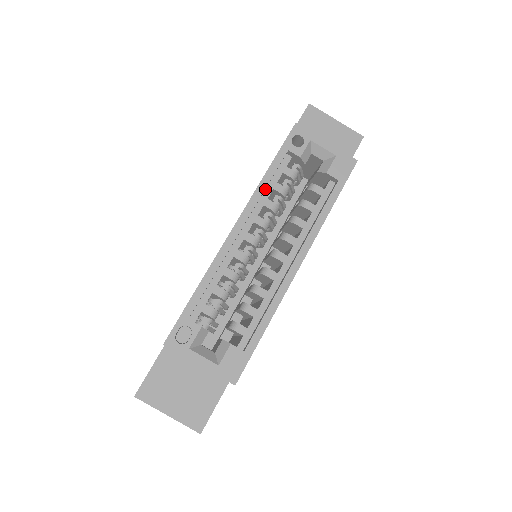
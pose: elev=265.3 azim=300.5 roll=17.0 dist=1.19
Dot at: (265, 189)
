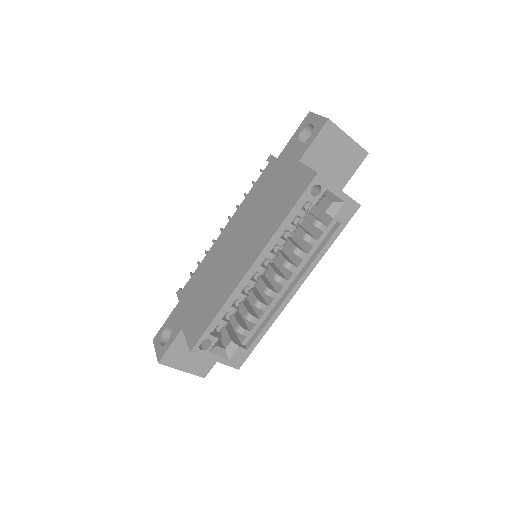
Dot at: occluded
